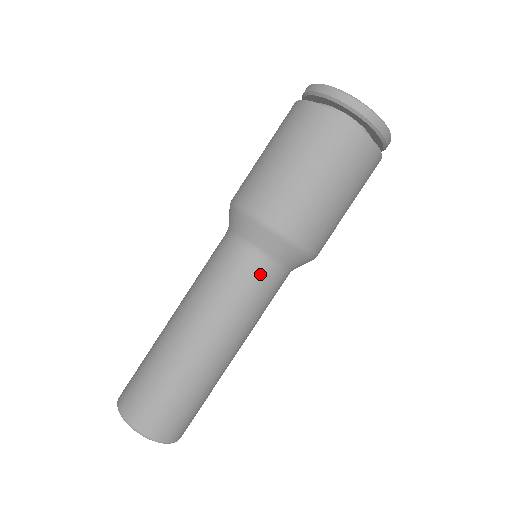
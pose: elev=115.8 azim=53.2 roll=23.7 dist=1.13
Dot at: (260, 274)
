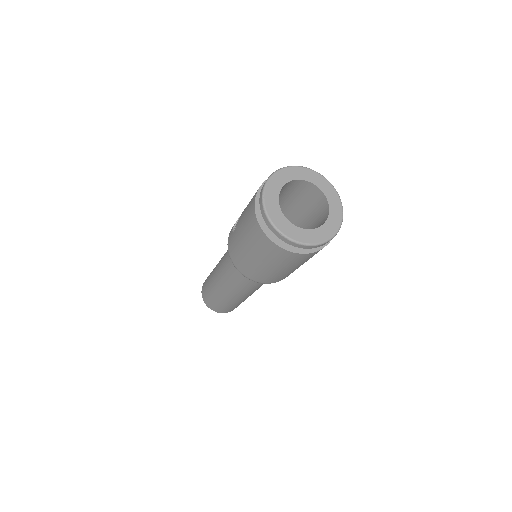
Dot at: (260, 283)
